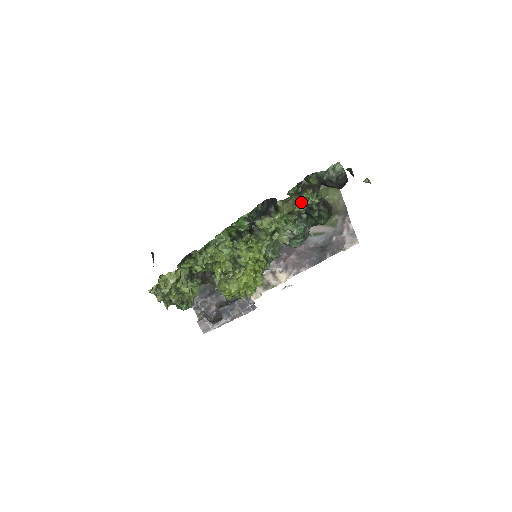
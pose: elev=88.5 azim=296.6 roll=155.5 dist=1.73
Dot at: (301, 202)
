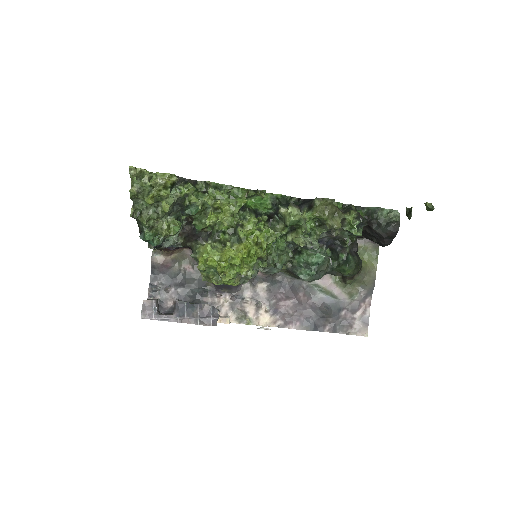
Dot at: (339, 219)
